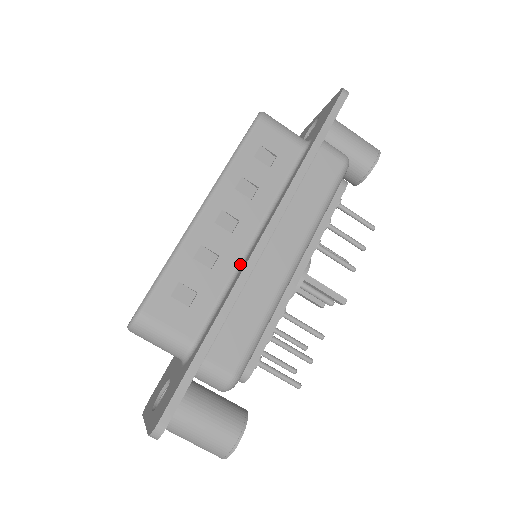
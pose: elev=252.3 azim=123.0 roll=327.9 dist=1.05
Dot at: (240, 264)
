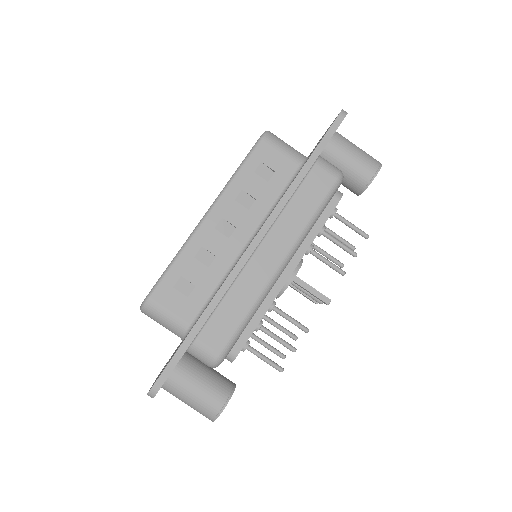
Dot at: (233, 264)
